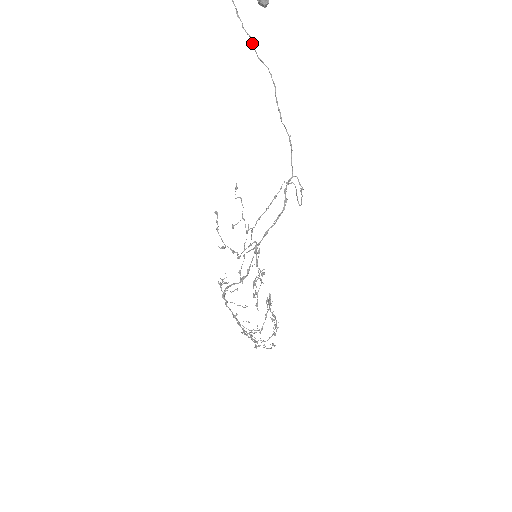
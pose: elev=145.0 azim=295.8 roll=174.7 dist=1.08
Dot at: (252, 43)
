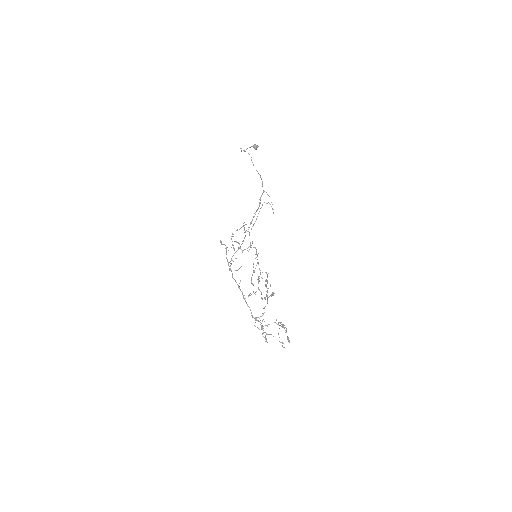
Dot at: (244, 151)
